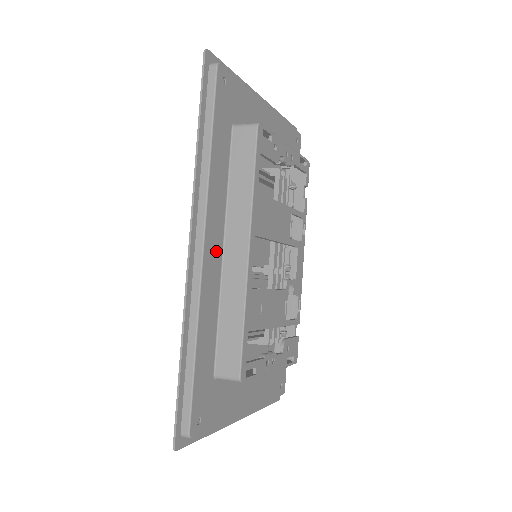
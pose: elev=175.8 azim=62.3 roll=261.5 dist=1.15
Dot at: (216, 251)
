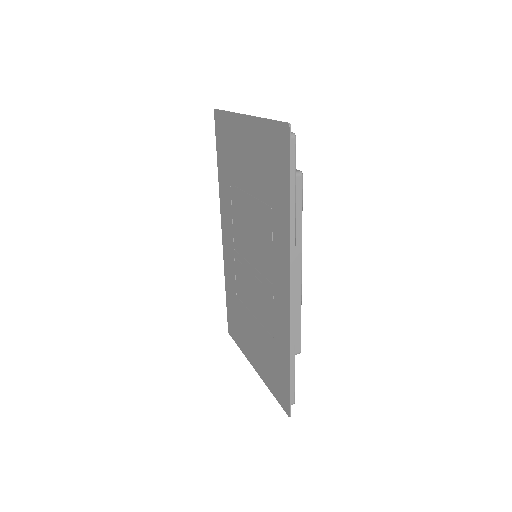
Dot at: occluded
